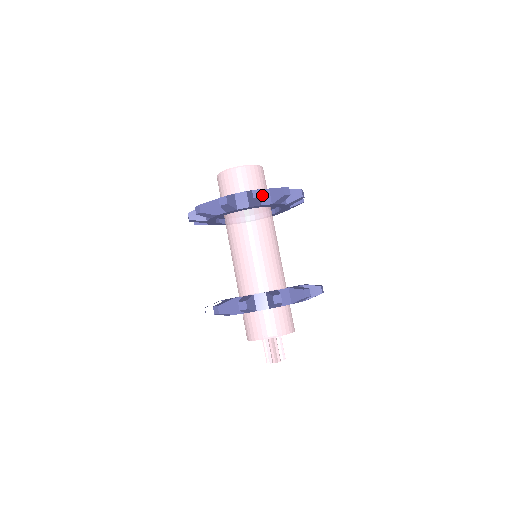
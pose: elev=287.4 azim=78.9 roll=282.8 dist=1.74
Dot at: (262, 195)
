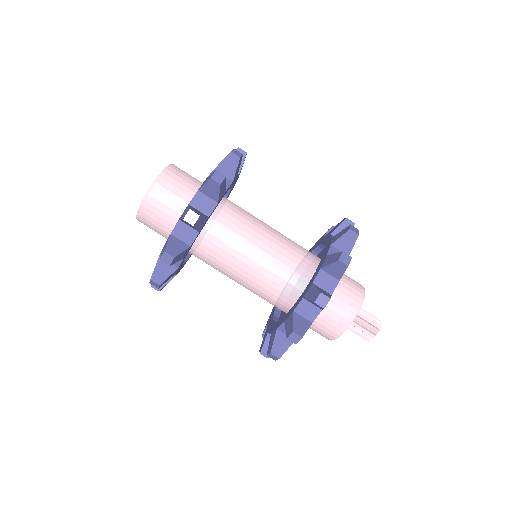
Dot at: (198, 206)
